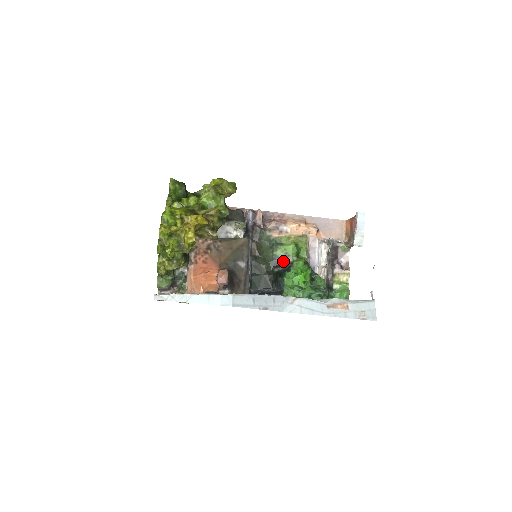
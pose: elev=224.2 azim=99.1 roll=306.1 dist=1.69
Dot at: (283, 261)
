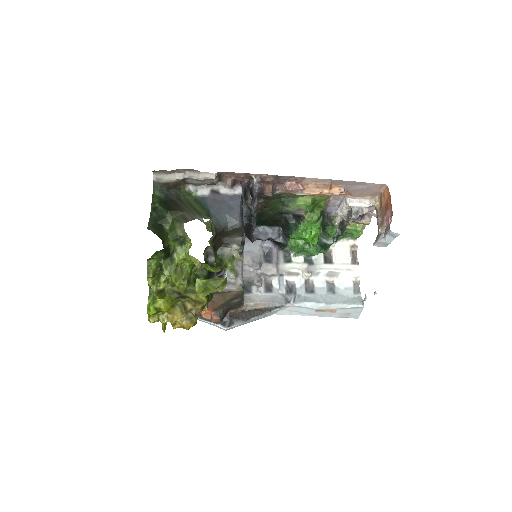
Dot at: (294, 213)
